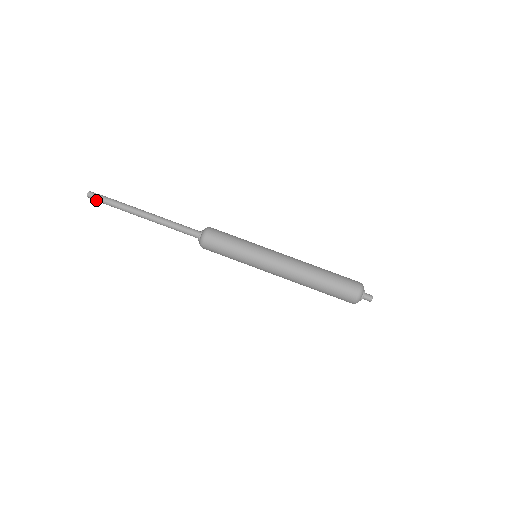
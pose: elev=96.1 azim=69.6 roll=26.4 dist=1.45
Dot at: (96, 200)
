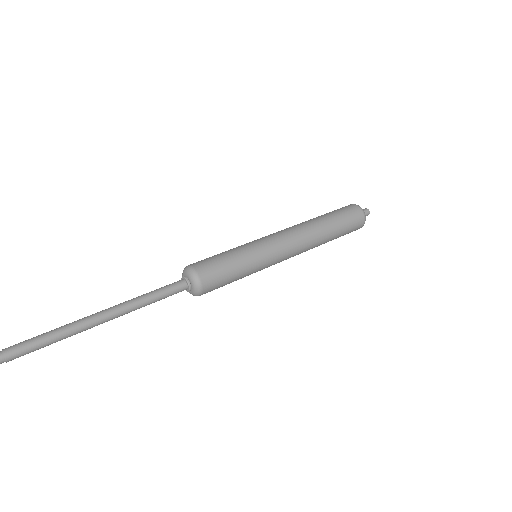
Dot at: (6, 355)
